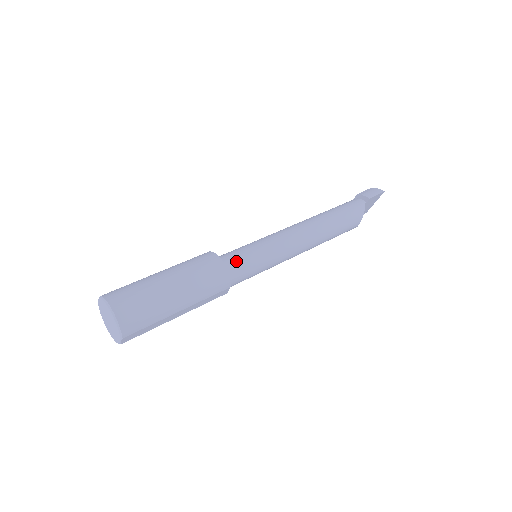
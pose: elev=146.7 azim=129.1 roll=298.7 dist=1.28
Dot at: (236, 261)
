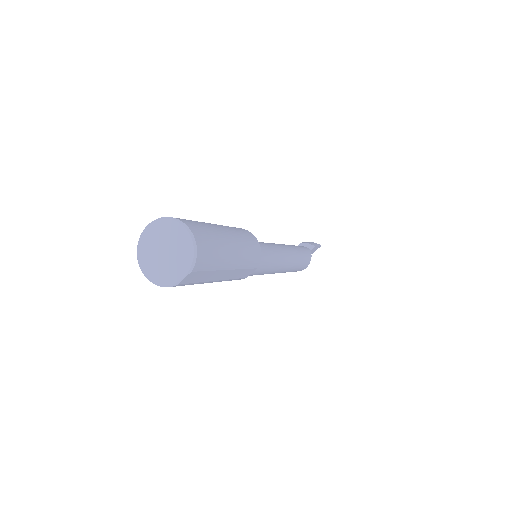
Dot at: occluded
